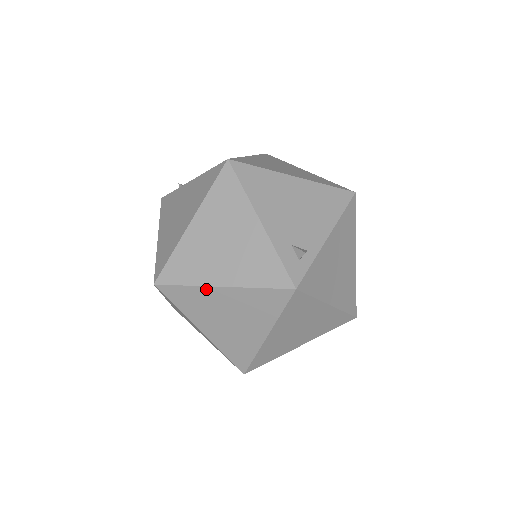
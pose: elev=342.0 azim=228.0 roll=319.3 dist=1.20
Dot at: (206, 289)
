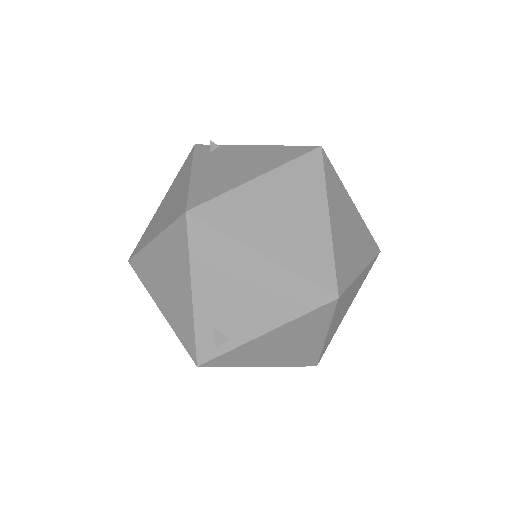
Dot at: (154, 299)
